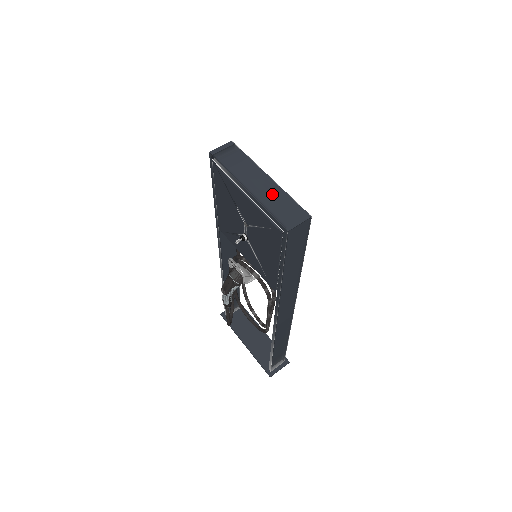
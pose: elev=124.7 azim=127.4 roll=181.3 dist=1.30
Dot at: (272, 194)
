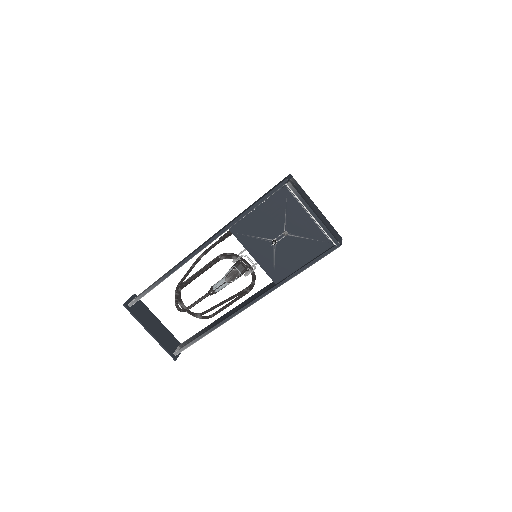
Dot at: (324, 219)
